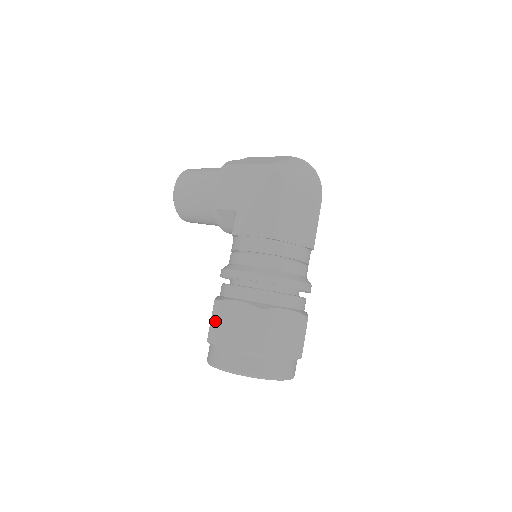
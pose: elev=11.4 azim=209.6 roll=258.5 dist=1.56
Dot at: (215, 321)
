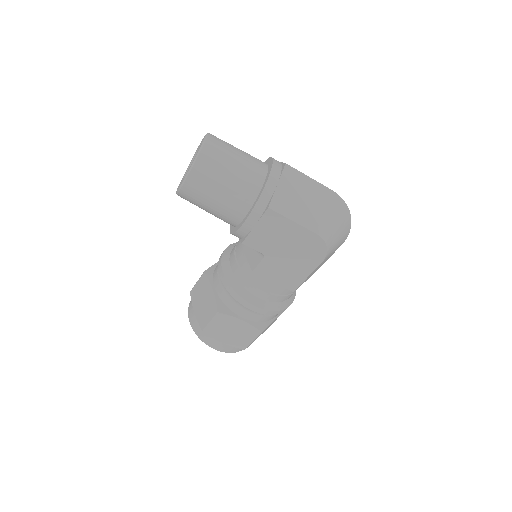
Dot at: (215, 324)
